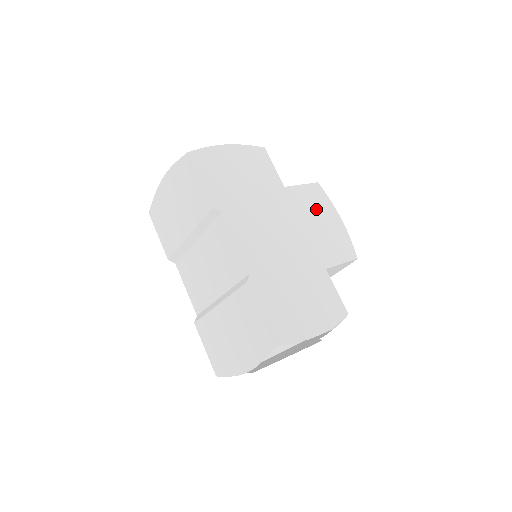
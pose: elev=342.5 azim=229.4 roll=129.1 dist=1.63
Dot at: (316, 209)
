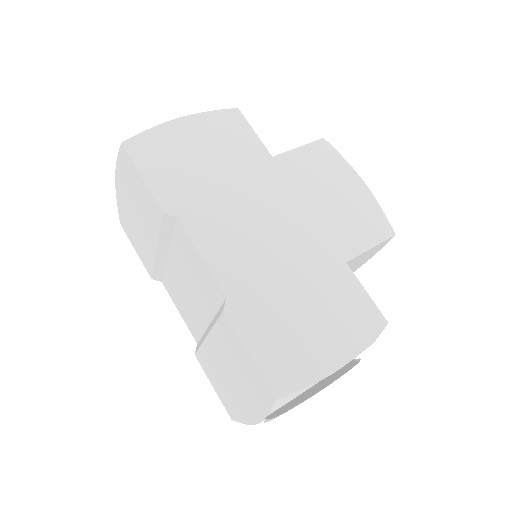
Dot at: (324, 177)
